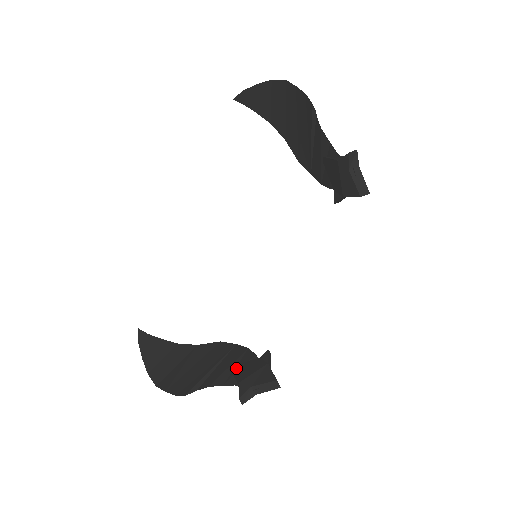
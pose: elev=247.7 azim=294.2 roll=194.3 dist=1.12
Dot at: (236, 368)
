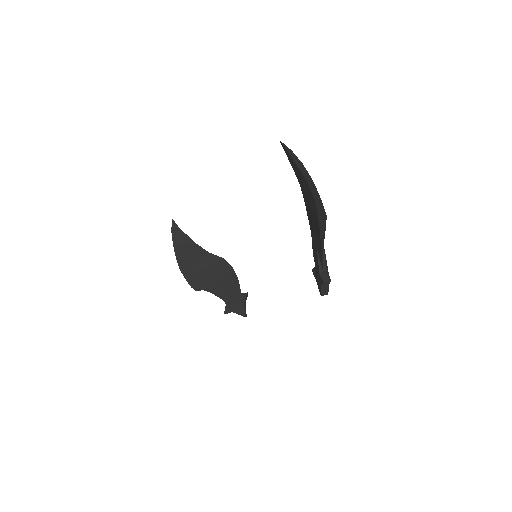
Dot at: (227, 290)
